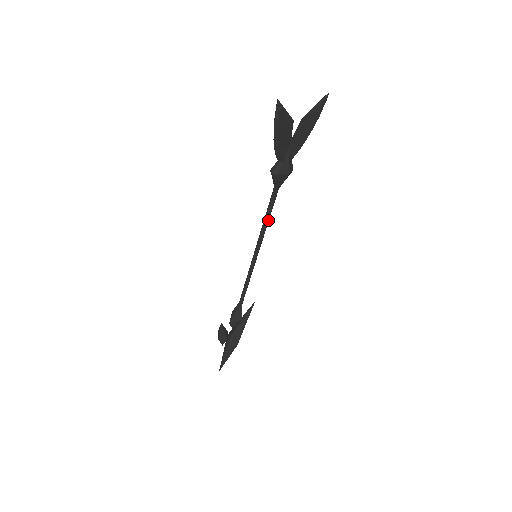
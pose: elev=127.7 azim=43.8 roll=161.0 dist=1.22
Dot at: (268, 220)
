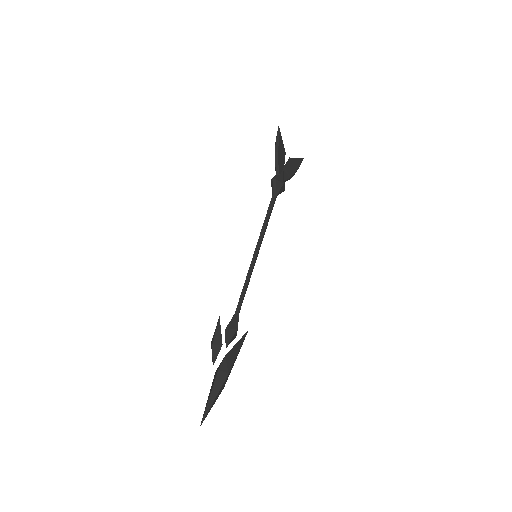
Dot at: (267, 222)
